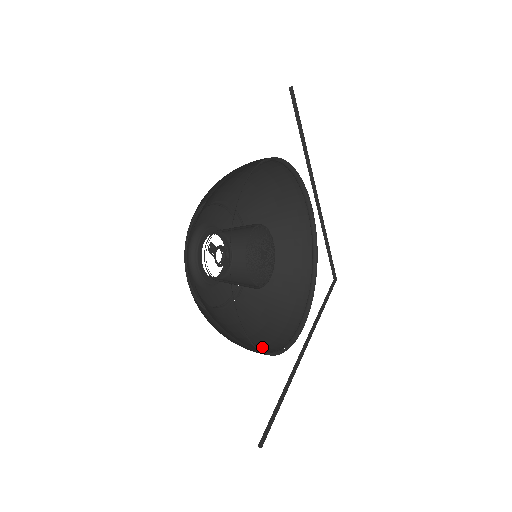
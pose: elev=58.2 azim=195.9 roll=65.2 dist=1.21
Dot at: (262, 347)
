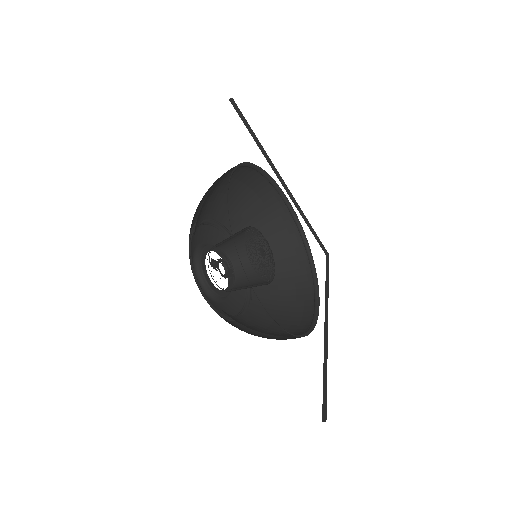
Dot at: occluded
